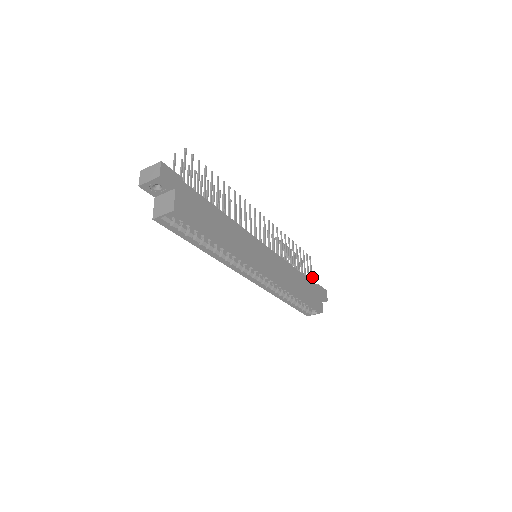
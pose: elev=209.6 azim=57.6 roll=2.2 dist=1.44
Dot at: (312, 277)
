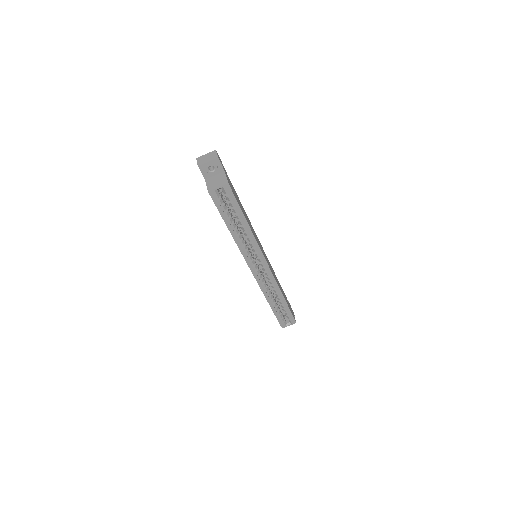
Dot at: occluded
